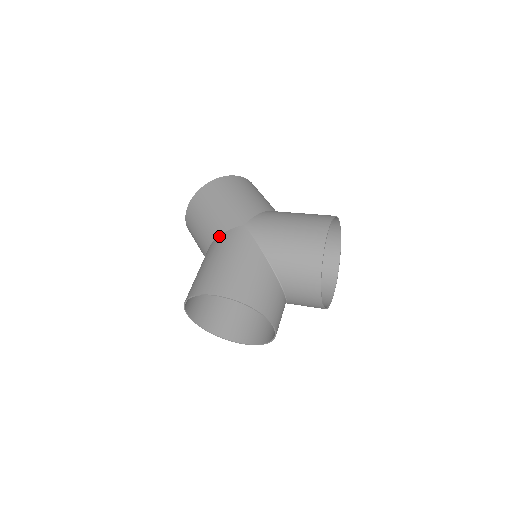
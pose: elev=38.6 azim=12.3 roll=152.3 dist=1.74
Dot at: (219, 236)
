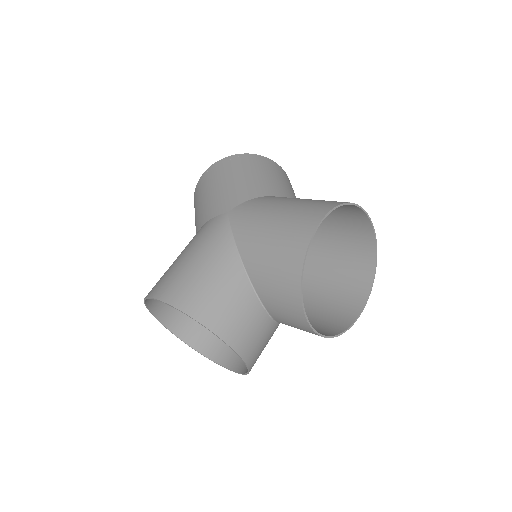
Dot at: (201, 226)
